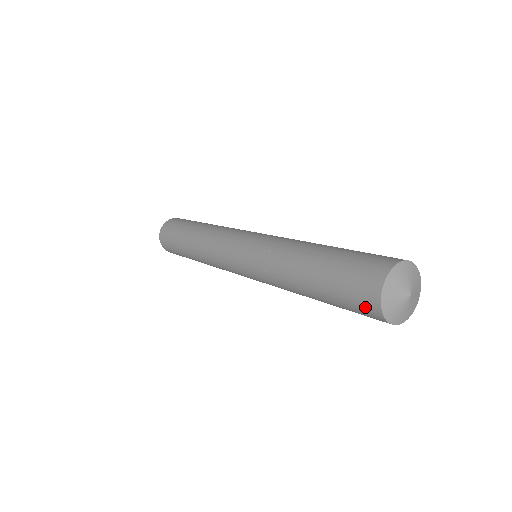
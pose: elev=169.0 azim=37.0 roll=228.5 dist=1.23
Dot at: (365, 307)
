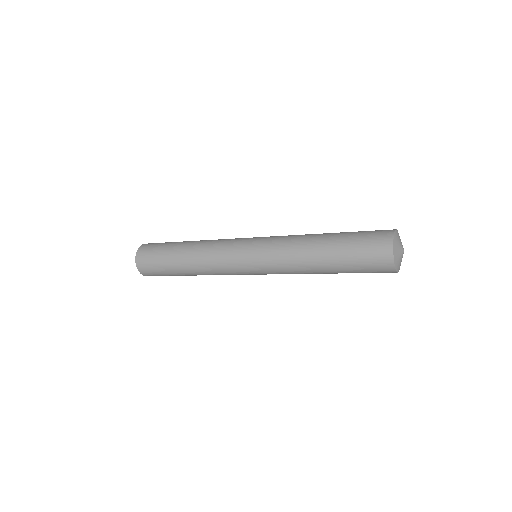
Dot at: occluded
